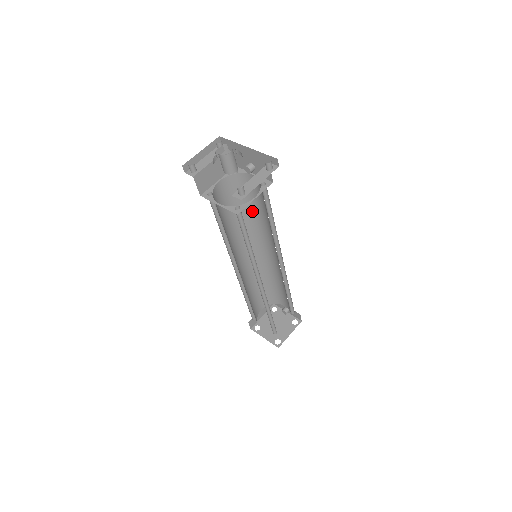
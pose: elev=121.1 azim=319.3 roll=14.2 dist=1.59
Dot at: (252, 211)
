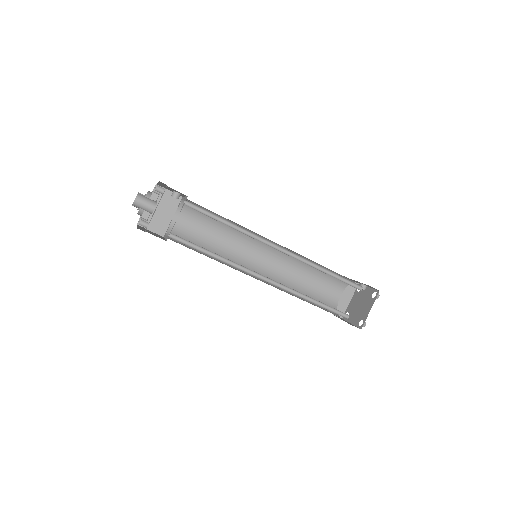
Dot at: occluded
